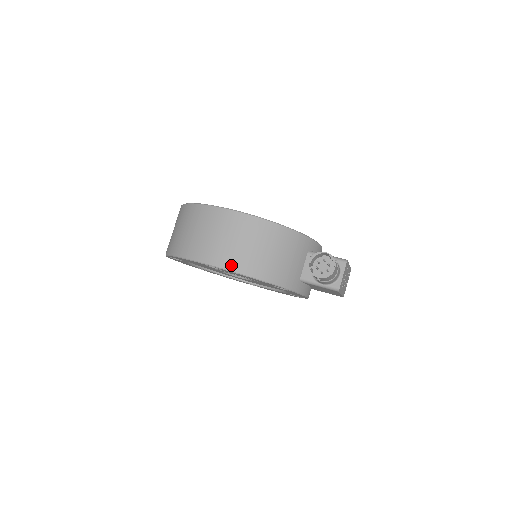
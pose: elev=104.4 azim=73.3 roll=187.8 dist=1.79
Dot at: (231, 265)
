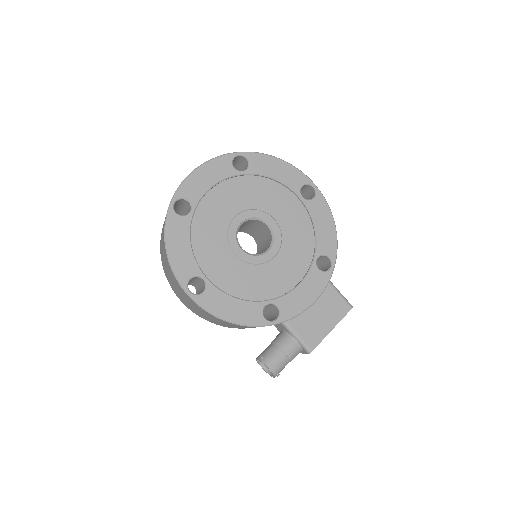
Dot at: (196, 314)
